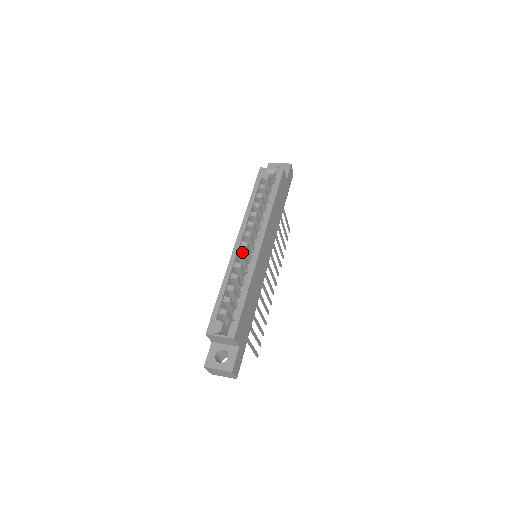
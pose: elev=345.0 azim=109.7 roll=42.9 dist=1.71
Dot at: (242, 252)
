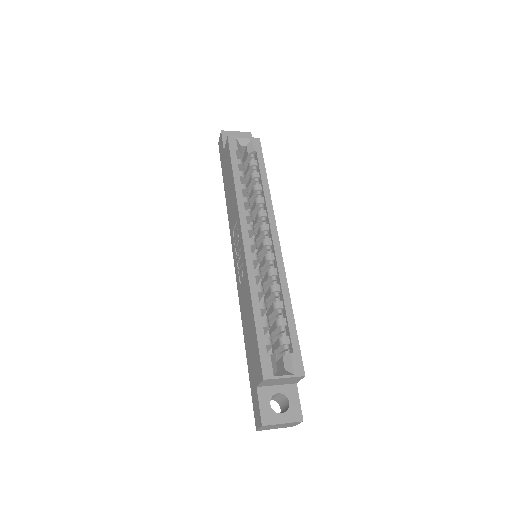
Dot at: occluded
